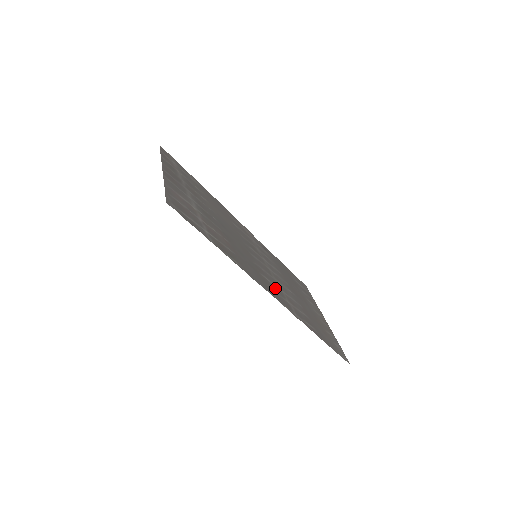
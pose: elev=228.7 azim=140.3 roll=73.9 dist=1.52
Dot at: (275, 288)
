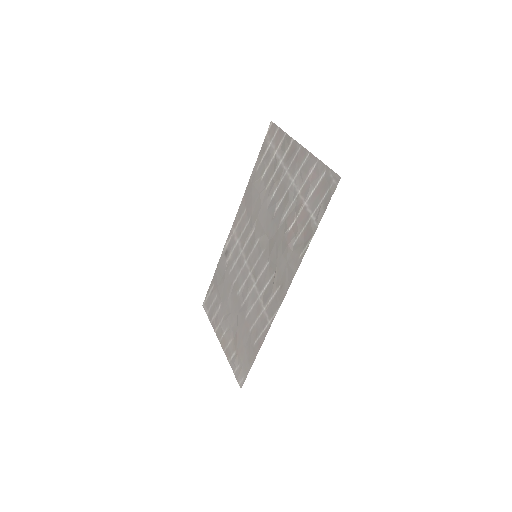
Dot at: (269, 291)
